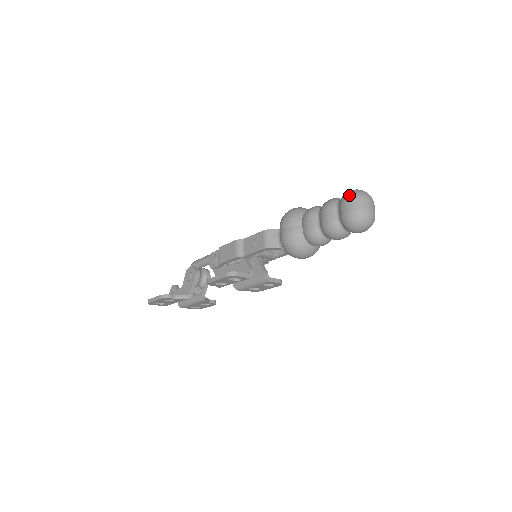
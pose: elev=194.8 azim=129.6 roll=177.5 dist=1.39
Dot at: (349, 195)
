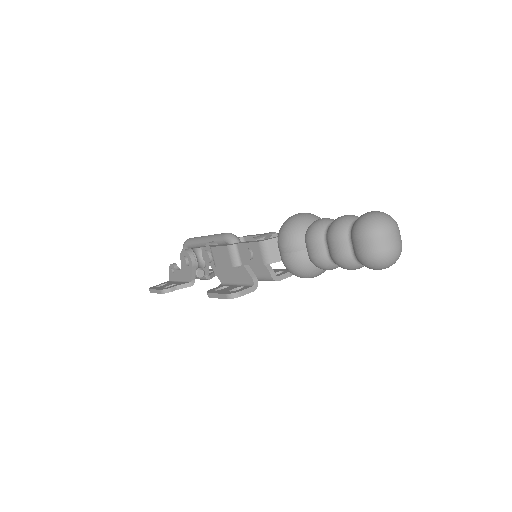
Dot at: (364, 230)
